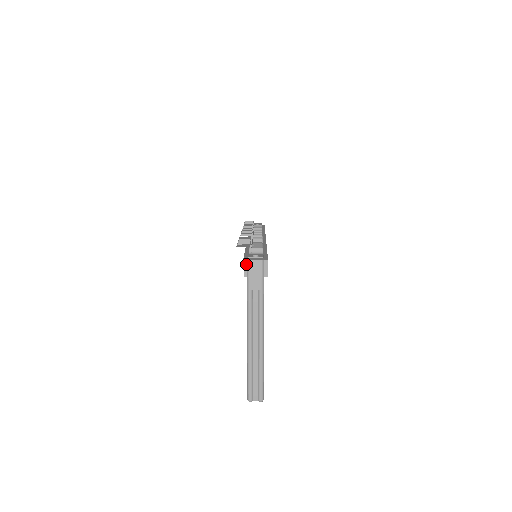
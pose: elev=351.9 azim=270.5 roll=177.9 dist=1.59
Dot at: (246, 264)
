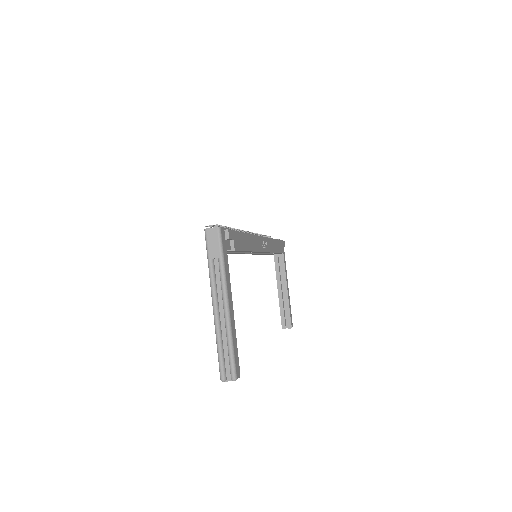
Dot at: occluded
